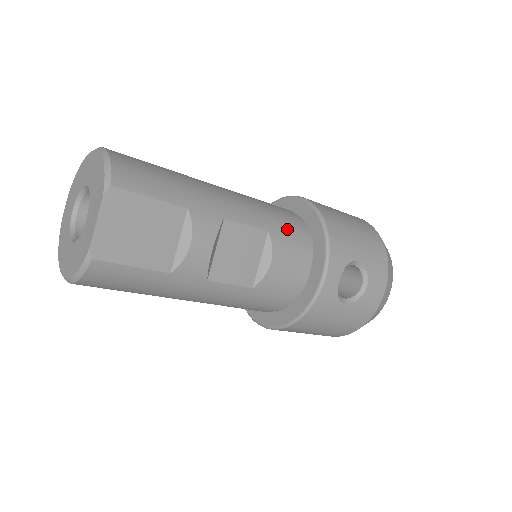
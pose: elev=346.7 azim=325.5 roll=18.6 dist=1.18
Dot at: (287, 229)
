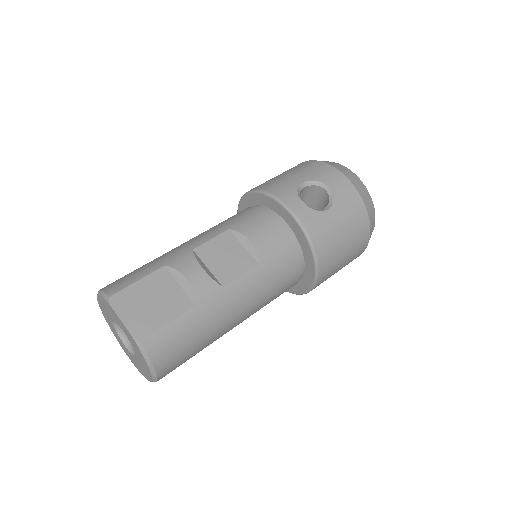
Dot at: (241, 218)
